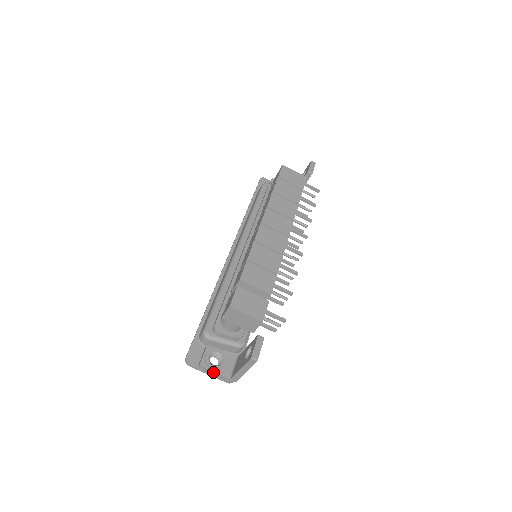
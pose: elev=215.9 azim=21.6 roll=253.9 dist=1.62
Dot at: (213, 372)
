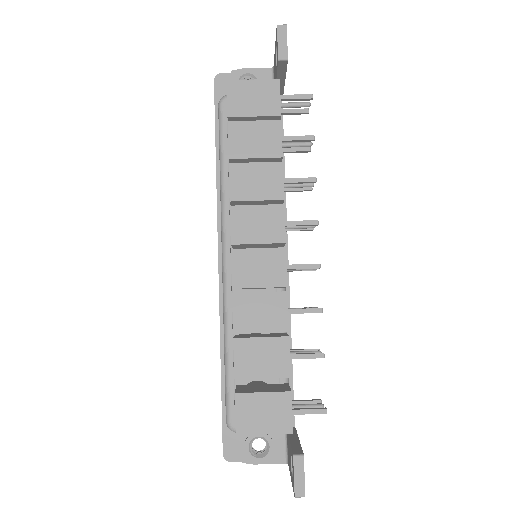
Dot at: occluded
